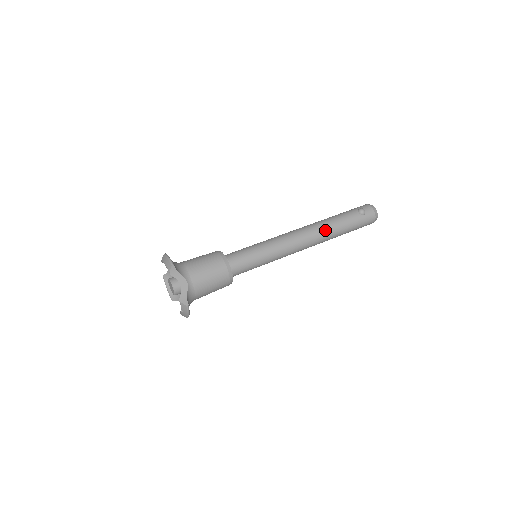
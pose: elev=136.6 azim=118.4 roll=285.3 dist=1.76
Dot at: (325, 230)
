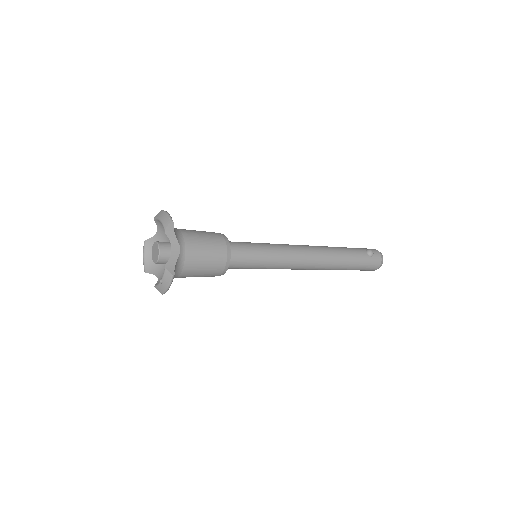
Dot at: (333, 256)
